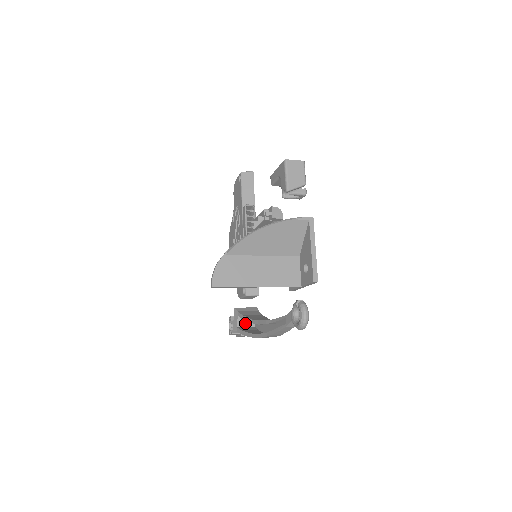
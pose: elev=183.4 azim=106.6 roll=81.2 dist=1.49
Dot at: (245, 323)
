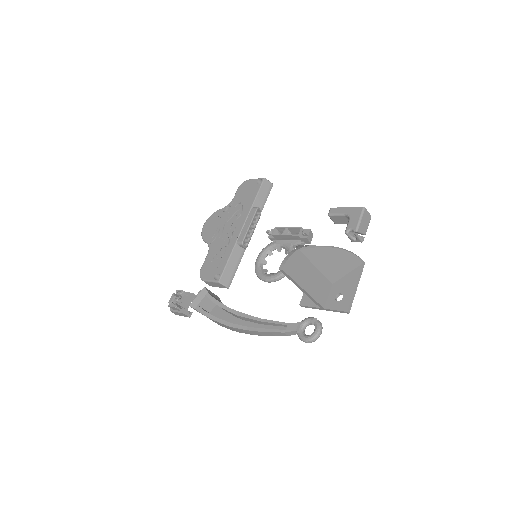
Dot at: (205, 305)
